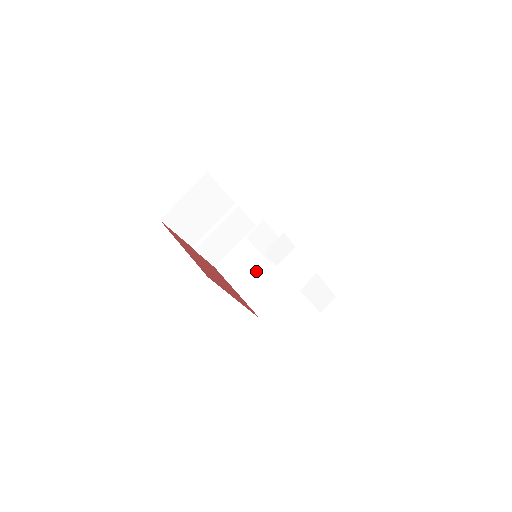
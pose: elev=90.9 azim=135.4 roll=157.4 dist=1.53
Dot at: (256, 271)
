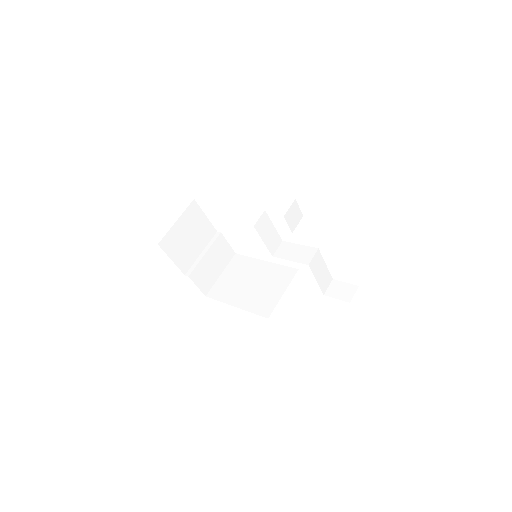
Dot at: (249, 285)
